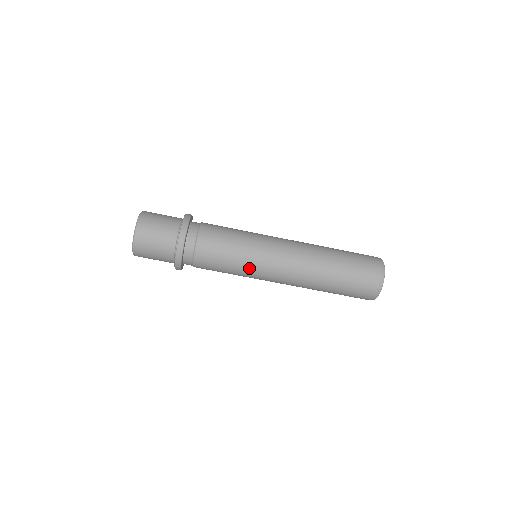
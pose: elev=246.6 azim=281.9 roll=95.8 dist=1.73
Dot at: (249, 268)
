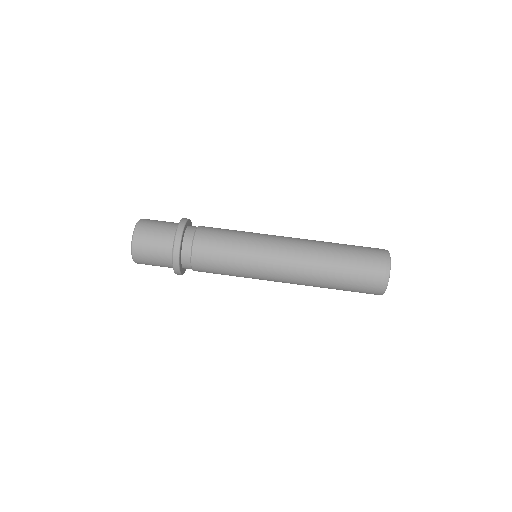
Dot at: (252, 234)
